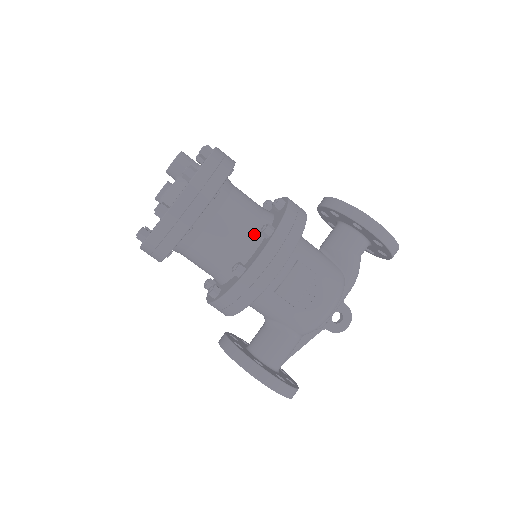
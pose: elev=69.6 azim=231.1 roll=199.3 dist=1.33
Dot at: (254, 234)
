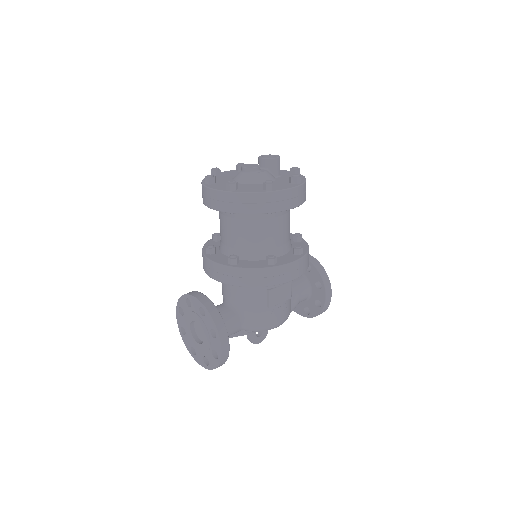
Dot at: (286, 245)
